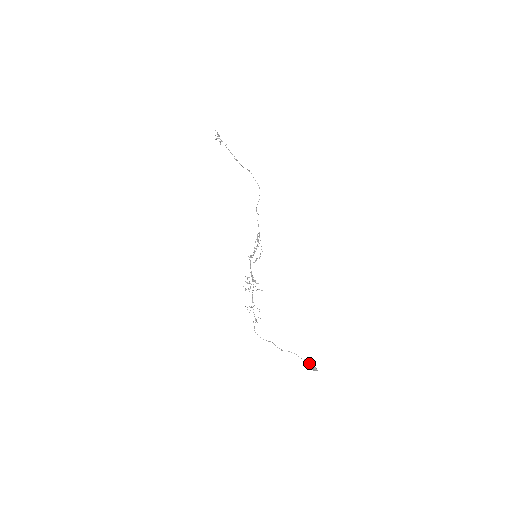
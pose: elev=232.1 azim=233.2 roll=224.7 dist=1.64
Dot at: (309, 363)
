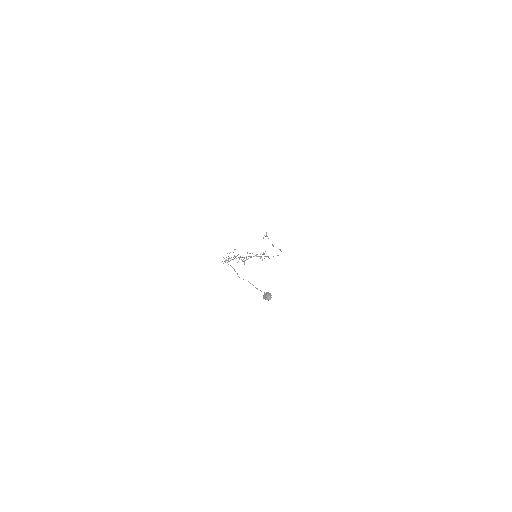
Dot at: (264, 292)
